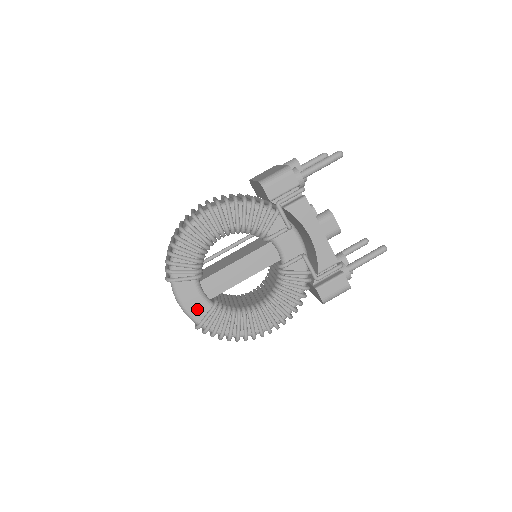
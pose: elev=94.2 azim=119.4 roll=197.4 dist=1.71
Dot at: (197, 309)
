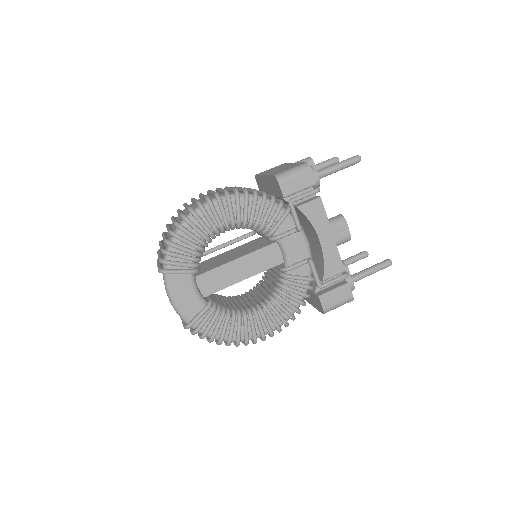
Dot at: (189, 306)
